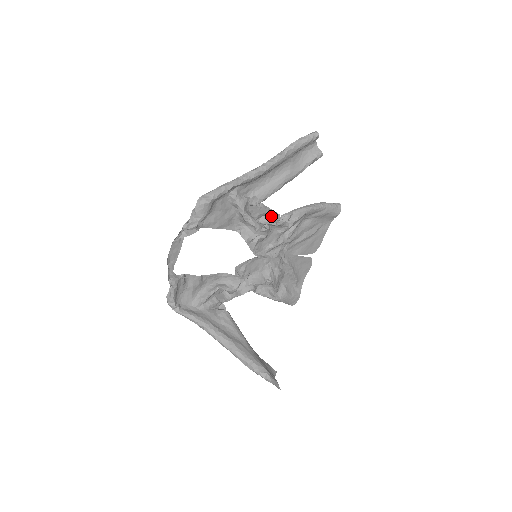
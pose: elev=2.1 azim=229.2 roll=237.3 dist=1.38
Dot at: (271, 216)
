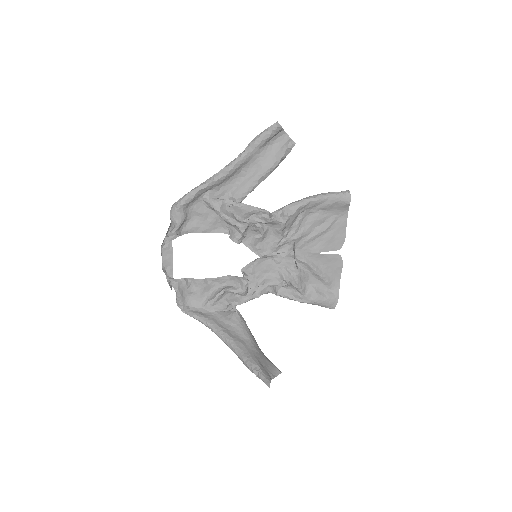
Dot at: (261, 214)
